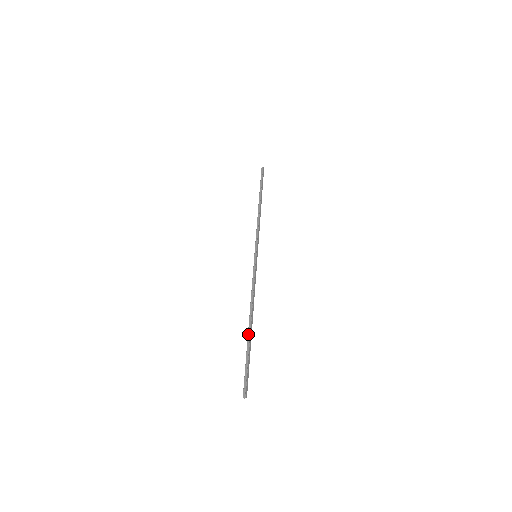
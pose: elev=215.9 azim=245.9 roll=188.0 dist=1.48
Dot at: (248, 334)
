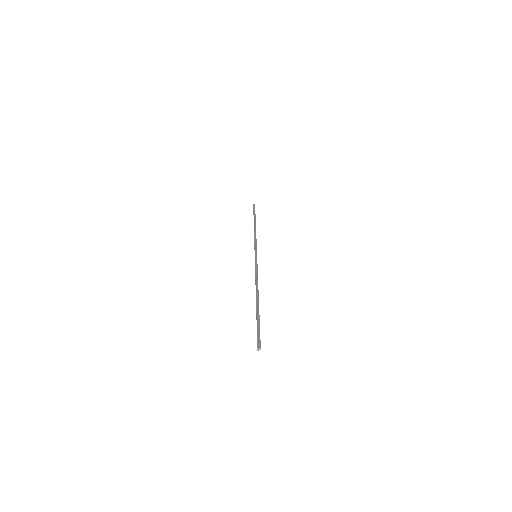
Dot at: (257, 304)
